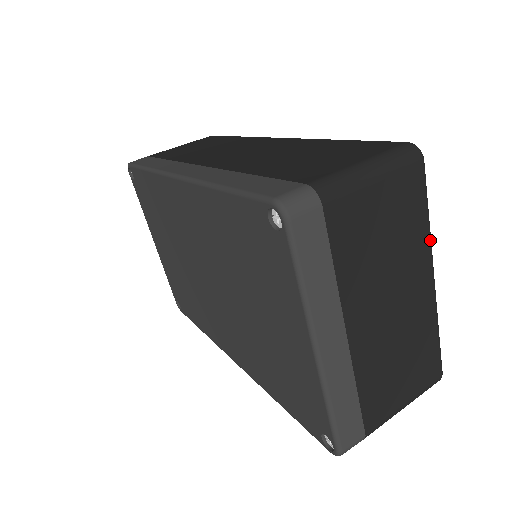
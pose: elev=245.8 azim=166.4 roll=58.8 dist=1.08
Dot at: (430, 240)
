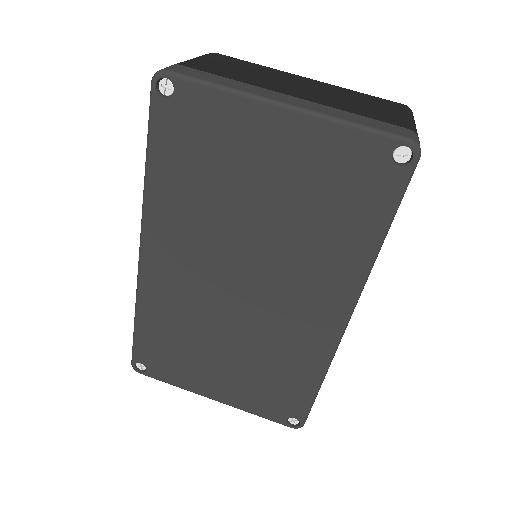
Dot at: (275, 69)
